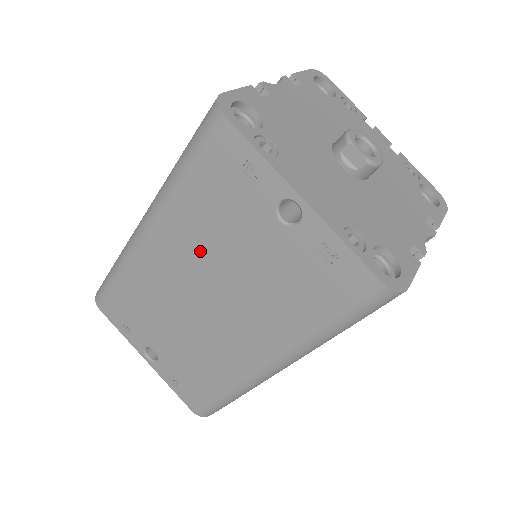
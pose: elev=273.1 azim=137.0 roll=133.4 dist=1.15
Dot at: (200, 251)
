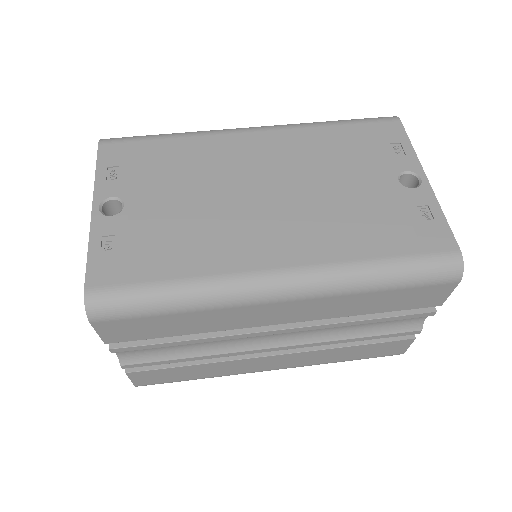
Dot at: (301, 163)
